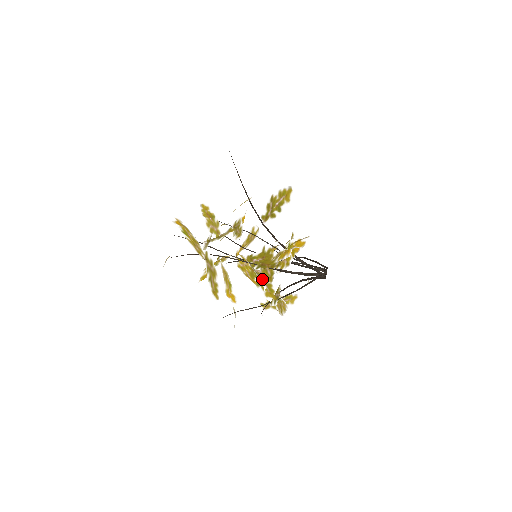
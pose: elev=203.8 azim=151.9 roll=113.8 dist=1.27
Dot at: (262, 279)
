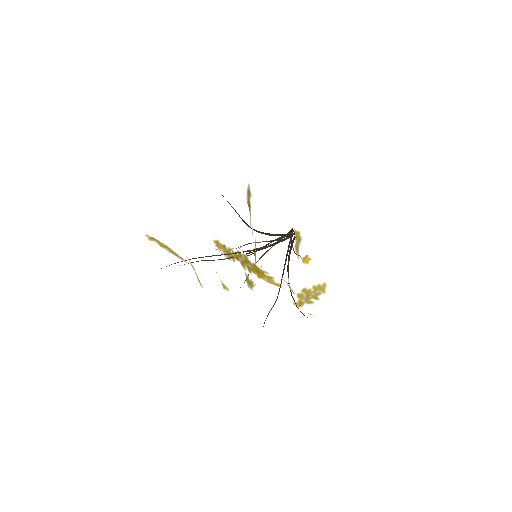
Dot at: (248, 264)
